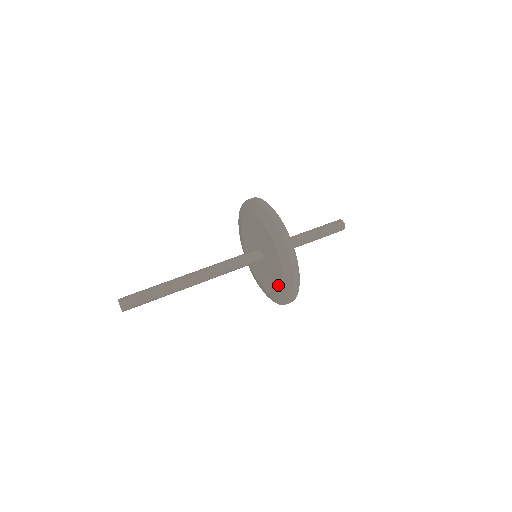
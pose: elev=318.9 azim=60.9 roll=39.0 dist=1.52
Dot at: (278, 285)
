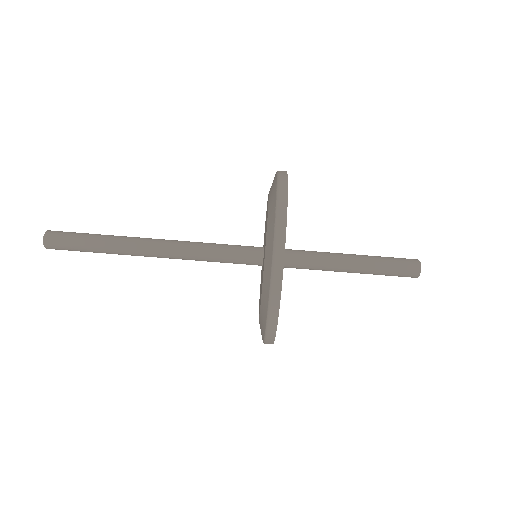
Dot at: occluded
